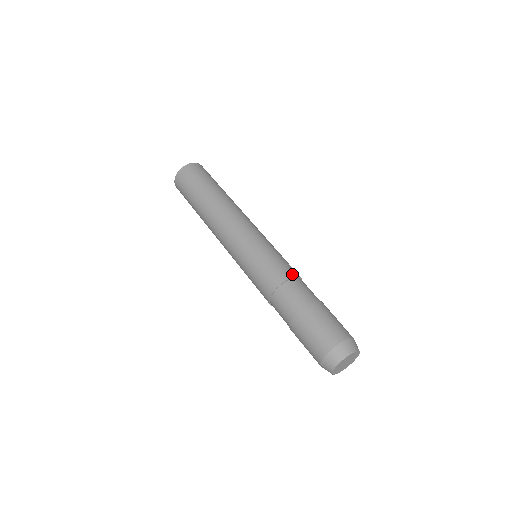
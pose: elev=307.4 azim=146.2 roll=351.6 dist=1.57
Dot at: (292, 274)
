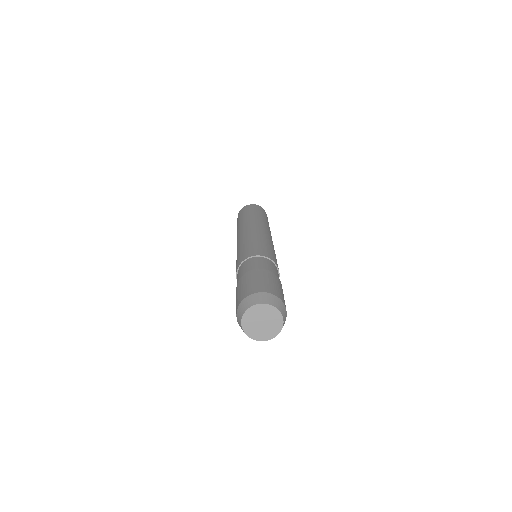
Dot at: (277, 265)
